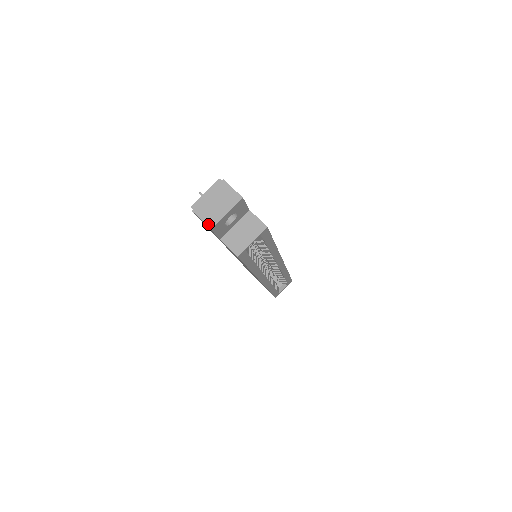
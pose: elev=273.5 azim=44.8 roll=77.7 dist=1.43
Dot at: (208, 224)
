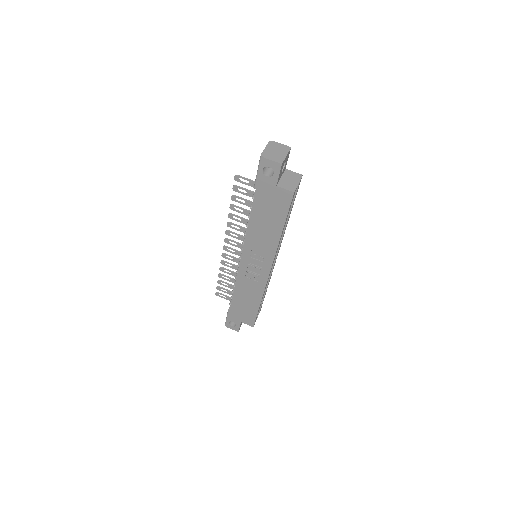
Dot at: (278, 162)
